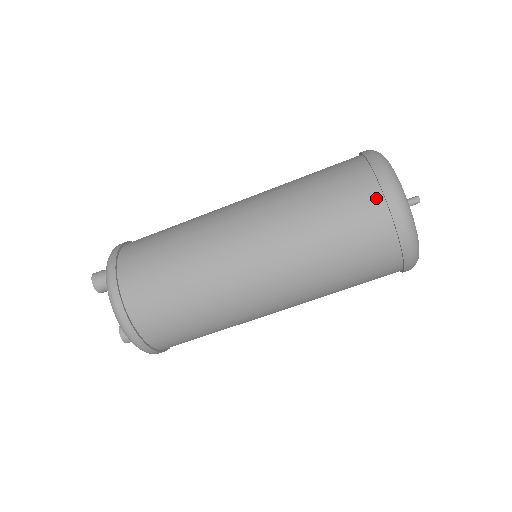
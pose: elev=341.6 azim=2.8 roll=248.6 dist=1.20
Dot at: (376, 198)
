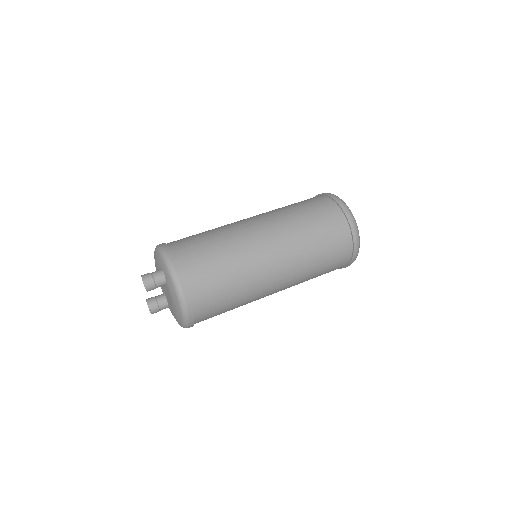
Dot at: (349, 247)
